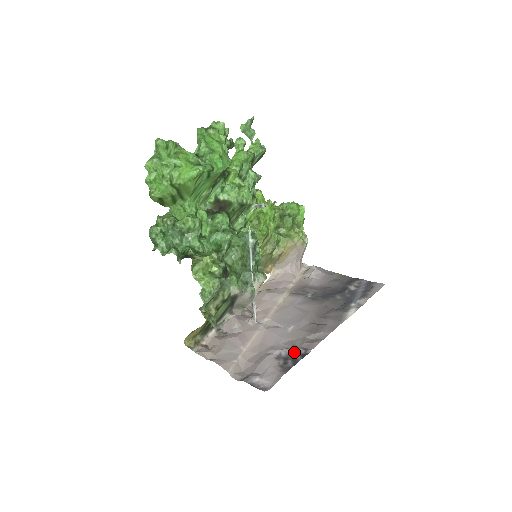
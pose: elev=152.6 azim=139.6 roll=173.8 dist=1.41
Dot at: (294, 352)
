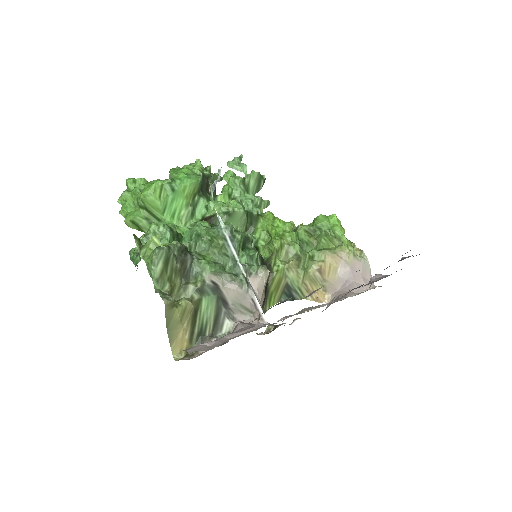
Dot at: (271, 307)
